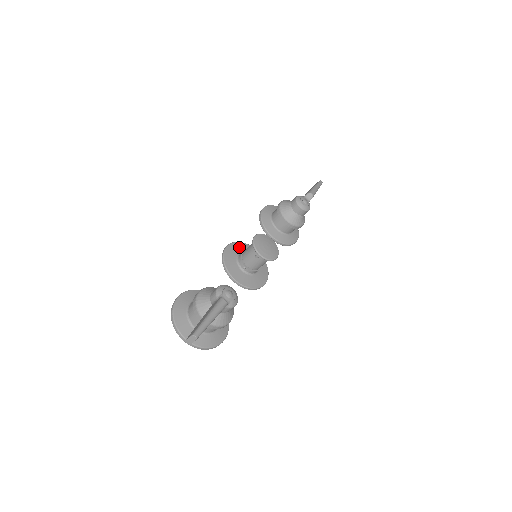
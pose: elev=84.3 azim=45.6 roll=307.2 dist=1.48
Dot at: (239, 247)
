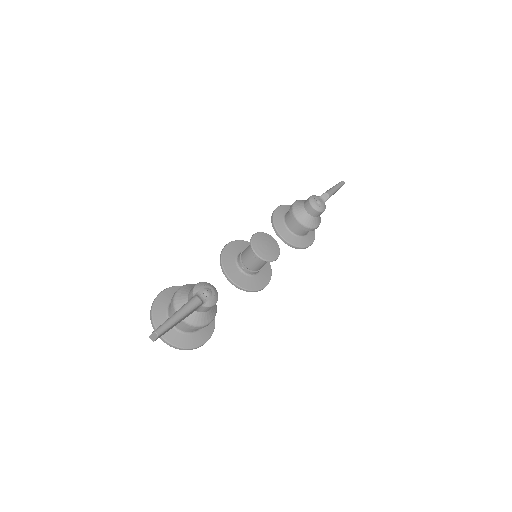
Dot at: (241, 246)
